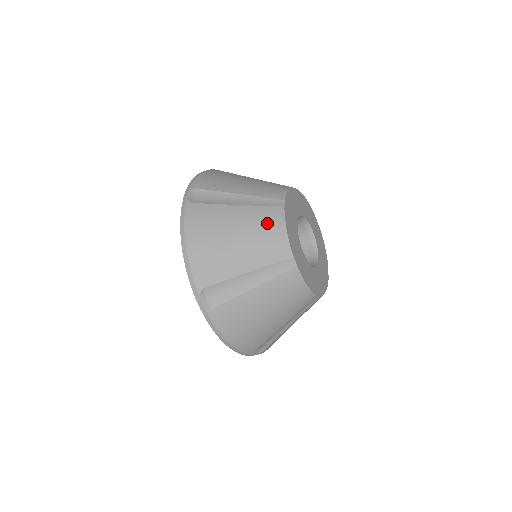
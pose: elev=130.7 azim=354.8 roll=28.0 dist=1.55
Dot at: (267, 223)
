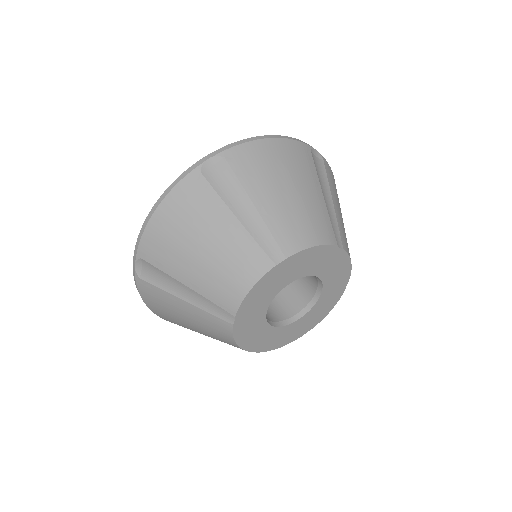
Dot at: (240, 265)
